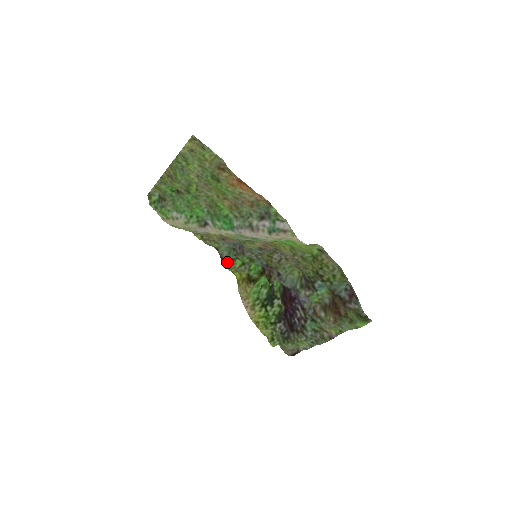
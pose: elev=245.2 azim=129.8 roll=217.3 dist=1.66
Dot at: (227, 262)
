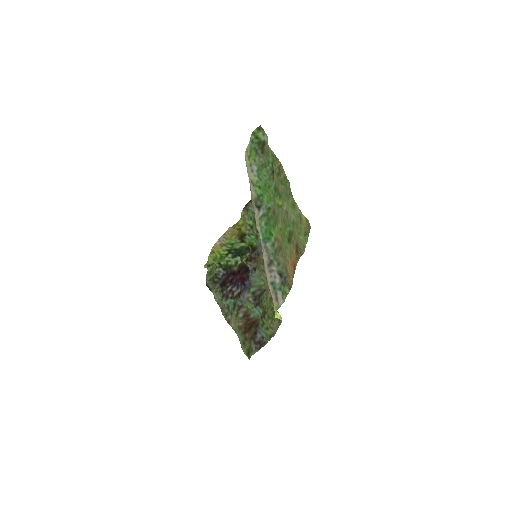
Dot at: (246, 211)
